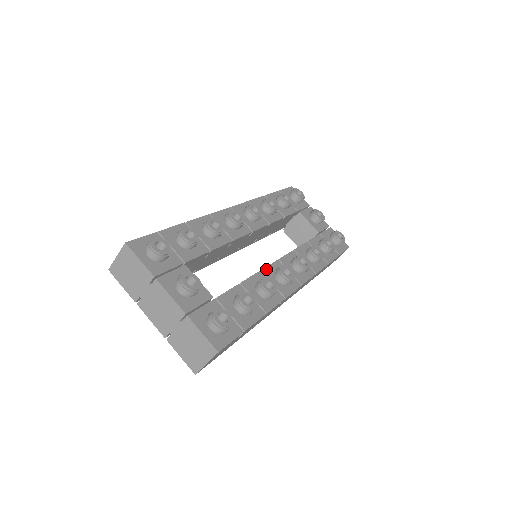
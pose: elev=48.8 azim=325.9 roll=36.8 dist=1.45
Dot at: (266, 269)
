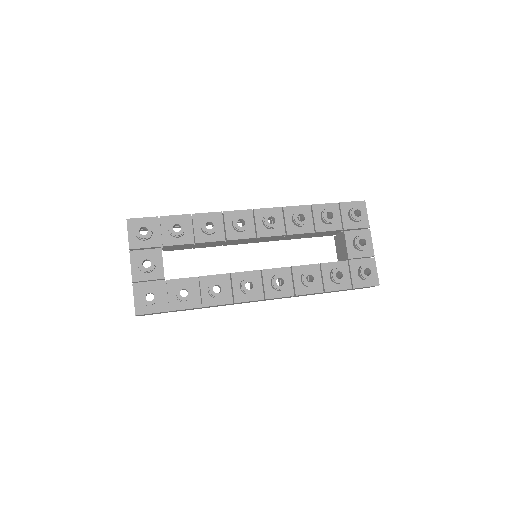
Dot at: (238, 274)
